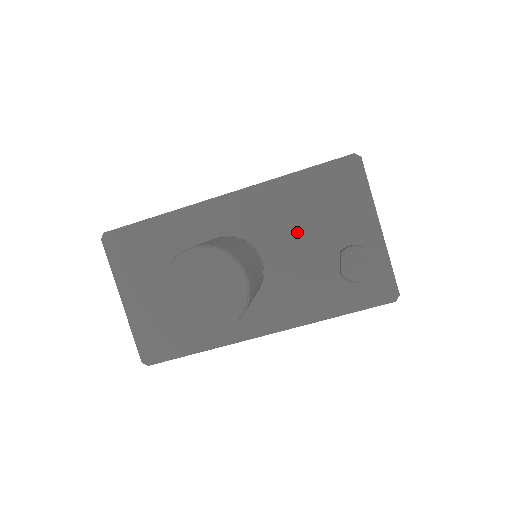
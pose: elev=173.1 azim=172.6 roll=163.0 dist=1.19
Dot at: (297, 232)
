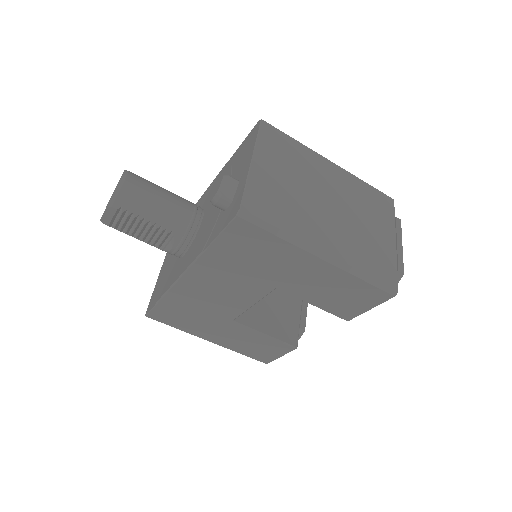
Dot at: occluded
